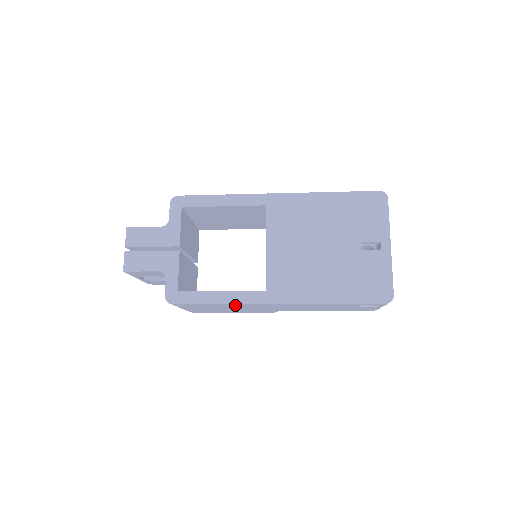
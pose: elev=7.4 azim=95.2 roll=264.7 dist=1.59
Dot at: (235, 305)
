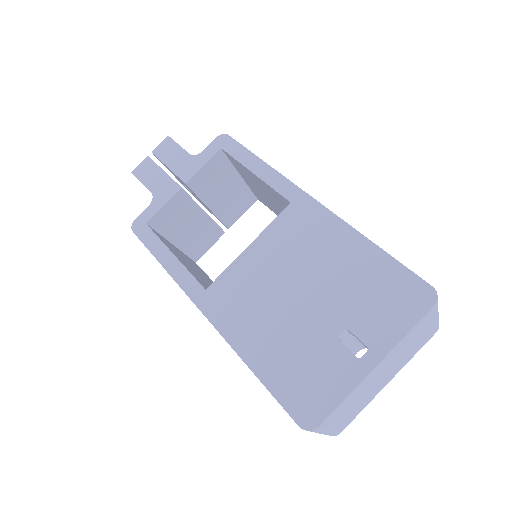
Dot at: occluded
